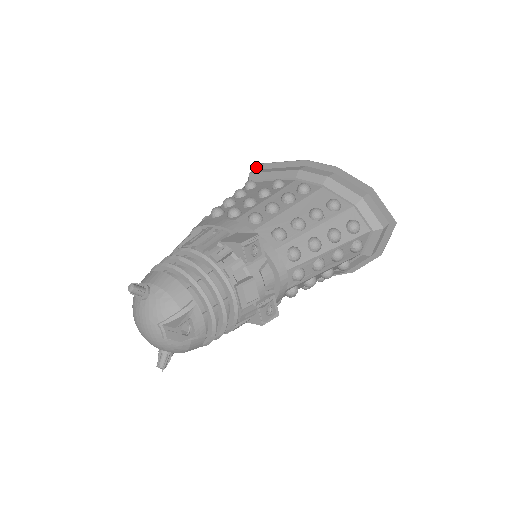
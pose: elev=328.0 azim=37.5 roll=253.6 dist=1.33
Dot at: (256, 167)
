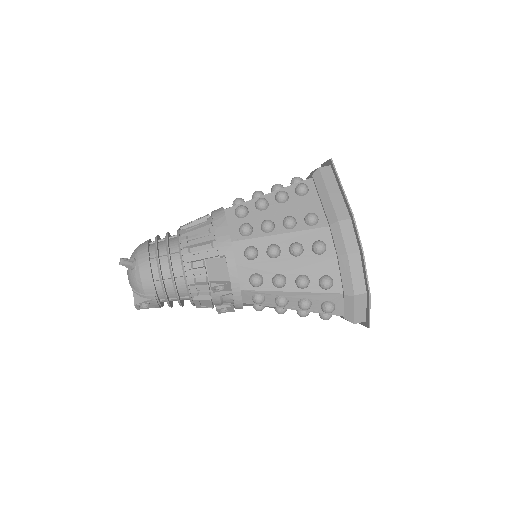
Dot at: (331, 164)
